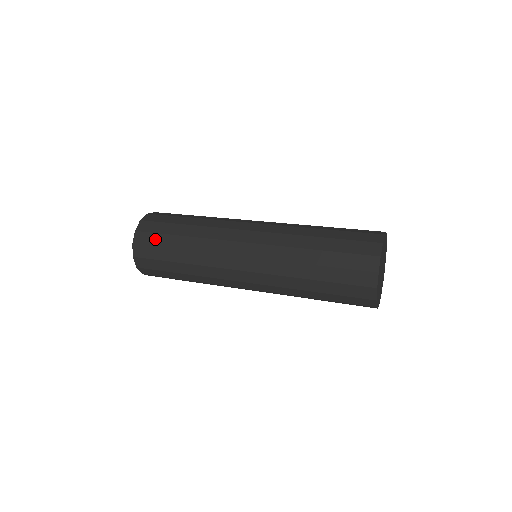
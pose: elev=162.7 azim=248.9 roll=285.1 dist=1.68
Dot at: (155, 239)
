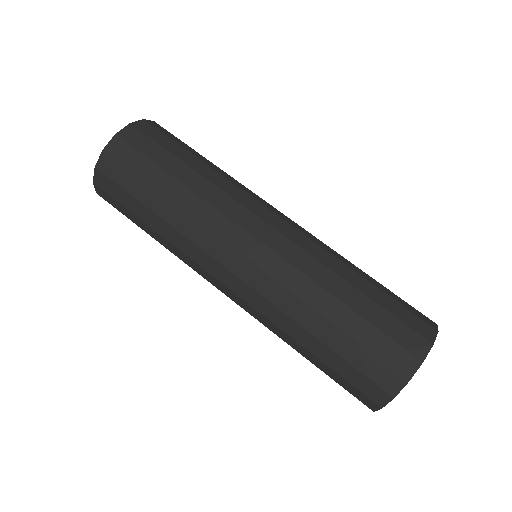
Dot at: (126, 178)
